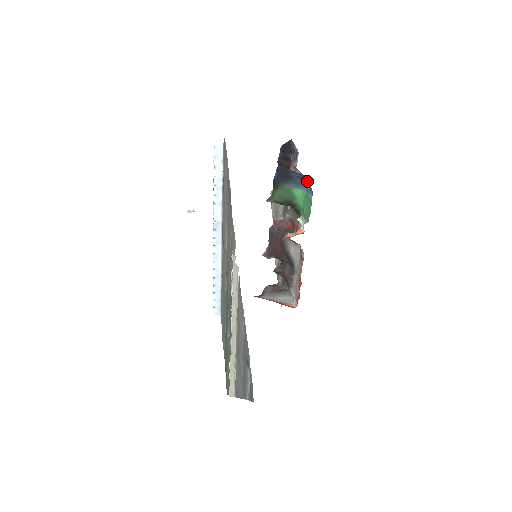
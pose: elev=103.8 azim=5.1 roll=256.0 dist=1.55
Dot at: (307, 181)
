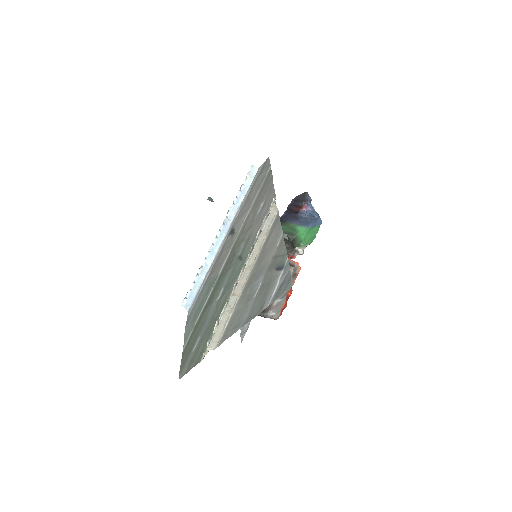
Dot at: (314, 220)
